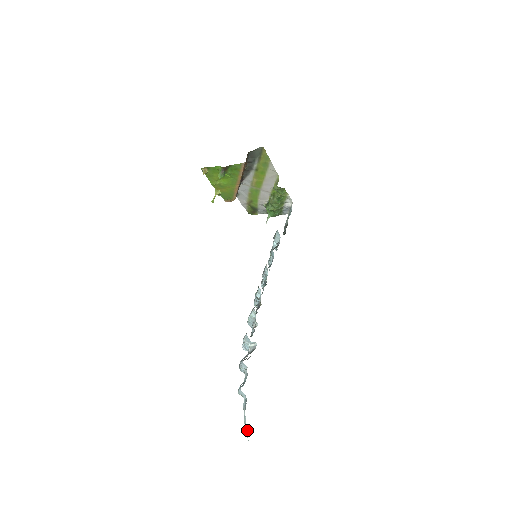
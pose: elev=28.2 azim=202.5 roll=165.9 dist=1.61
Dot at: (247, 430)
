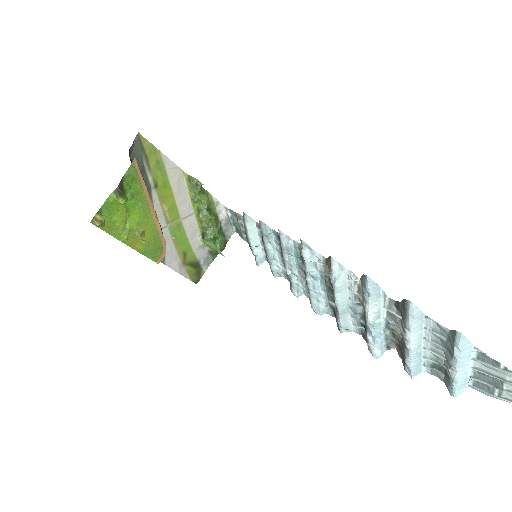
Dot at: out of frame
